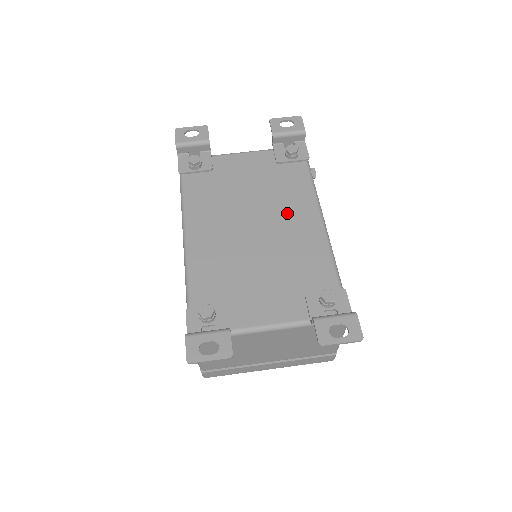
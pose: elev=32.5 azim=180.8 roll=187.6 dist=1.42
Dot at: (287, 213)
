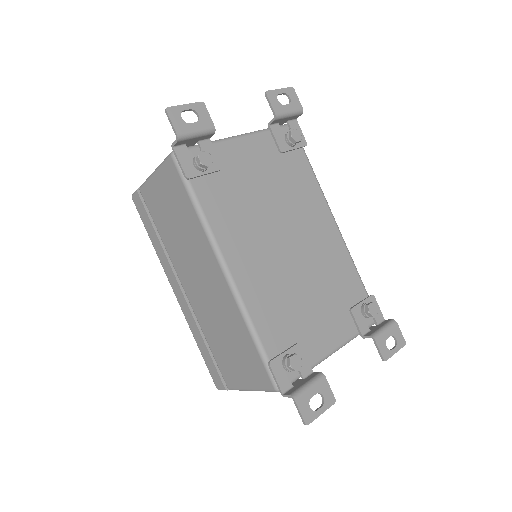
Dot at: (308, 219)
